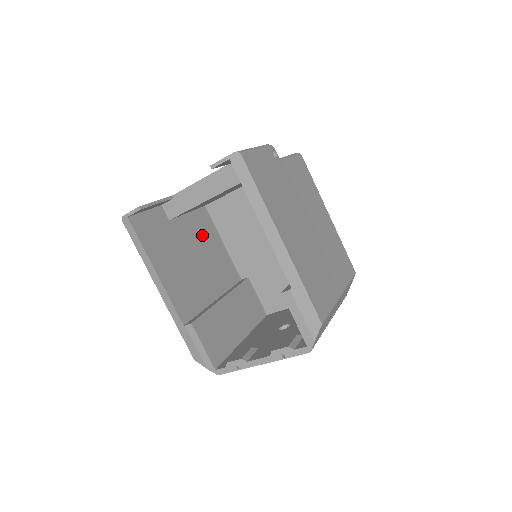
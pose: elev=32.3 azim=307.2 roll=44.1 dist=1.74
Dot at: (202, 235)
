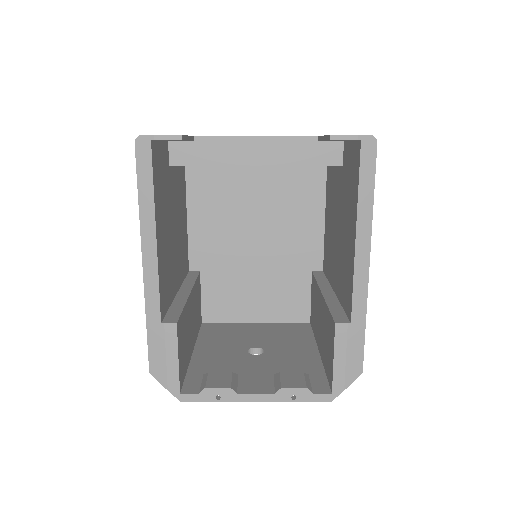
Dot at: (180, 200)
